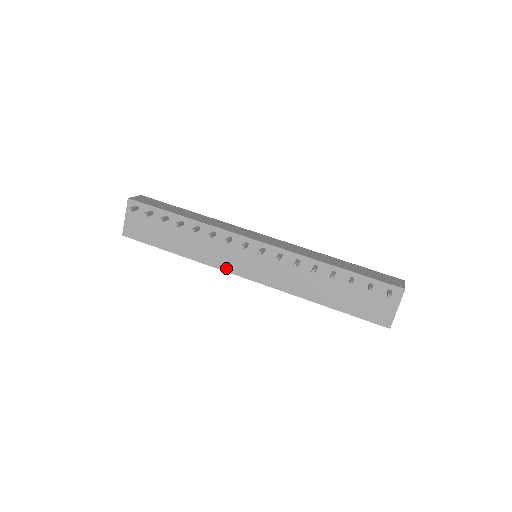
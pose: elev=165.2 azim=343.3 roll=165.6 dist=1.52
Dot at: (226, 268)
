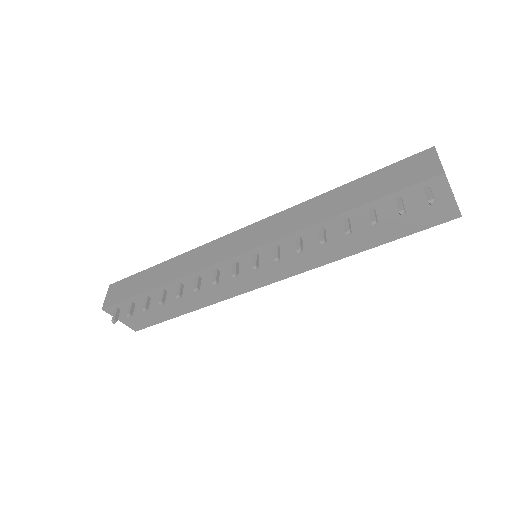
Dot at: (242, 291)
